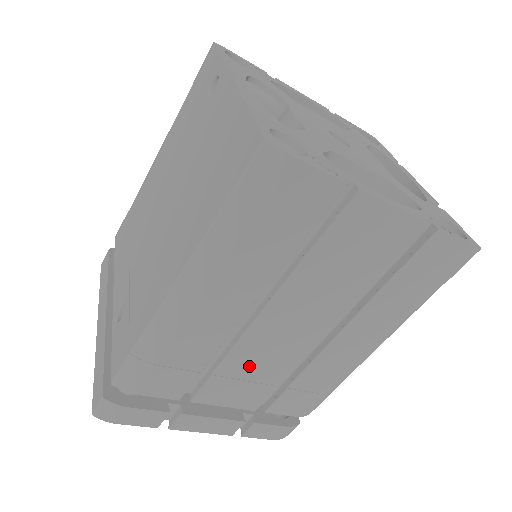
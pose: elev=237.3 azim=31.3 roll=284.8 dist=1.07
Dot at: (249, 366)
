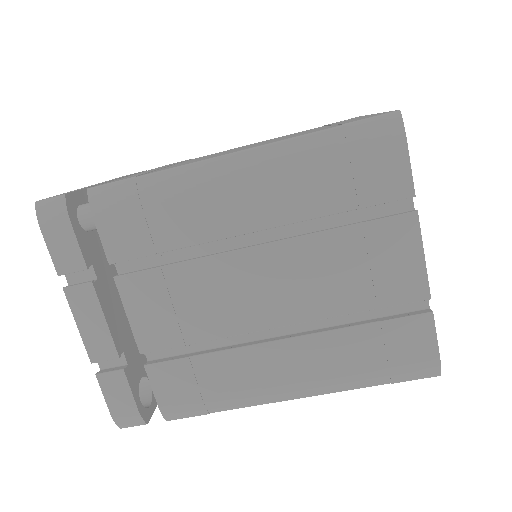
Dot at: (193, 293)
